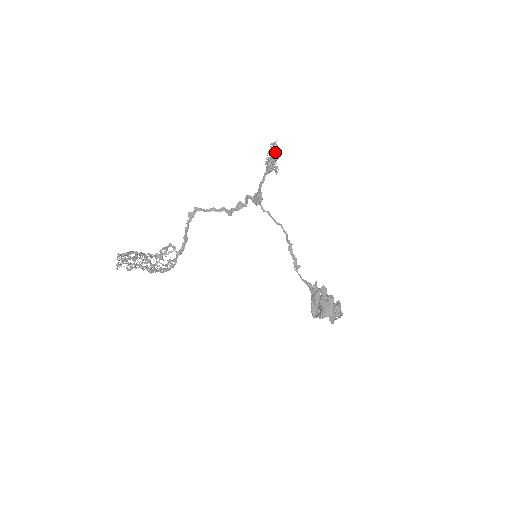
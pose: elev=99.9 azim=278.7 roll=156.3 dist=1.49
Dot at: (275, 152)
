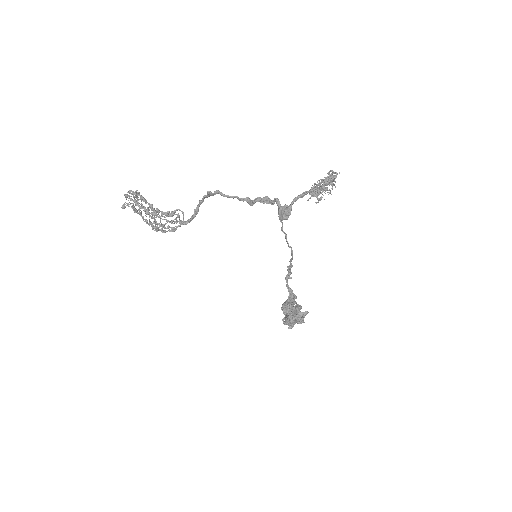
Dot at: occluded
